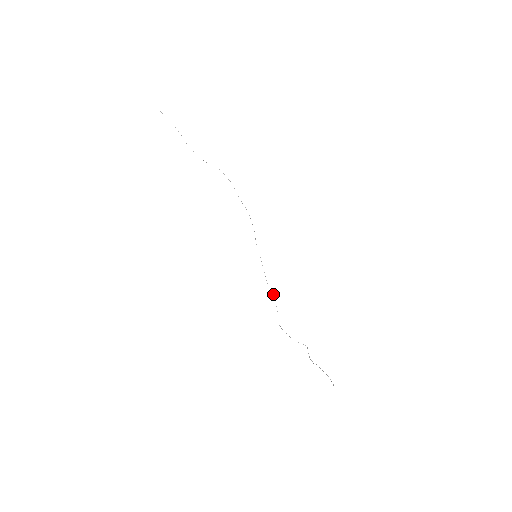
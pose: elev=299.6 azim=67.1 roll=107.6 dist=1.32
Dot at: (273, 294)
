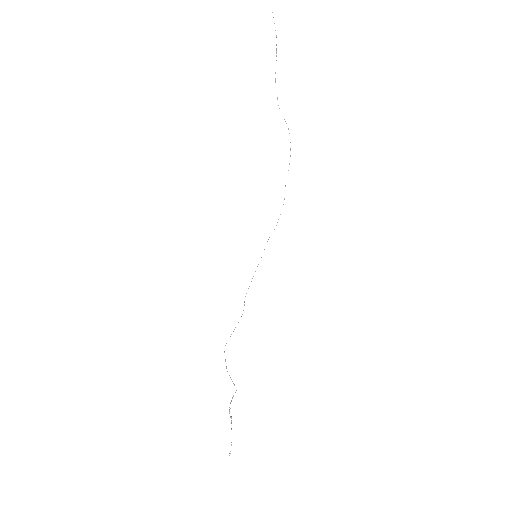
Dot at: occluded
